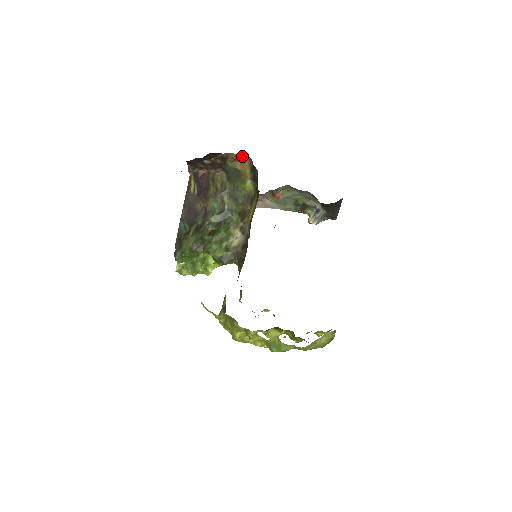
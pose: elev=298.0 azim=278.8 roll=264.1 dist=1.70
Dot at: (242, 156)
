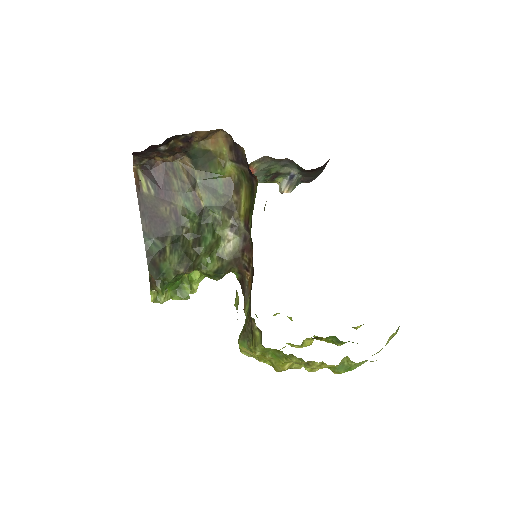
Dot at: (213, 132)
